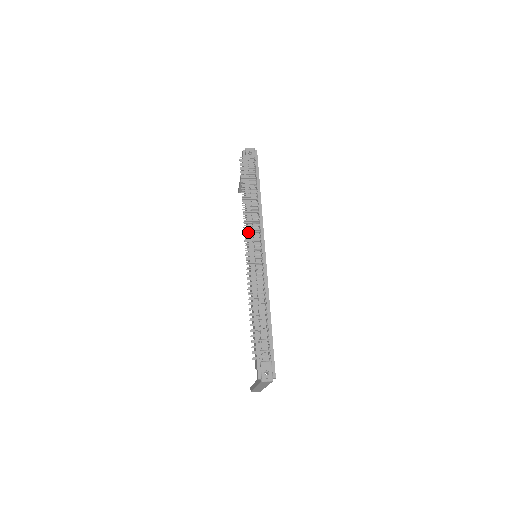
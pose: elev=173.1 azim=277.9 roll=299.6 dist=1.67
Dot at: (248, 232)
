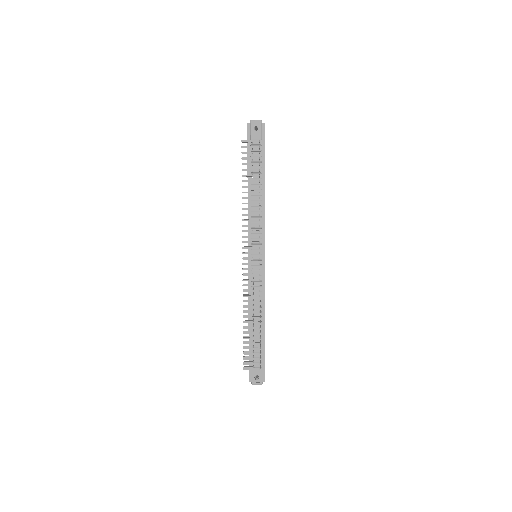
Dot at: (247, 237)
